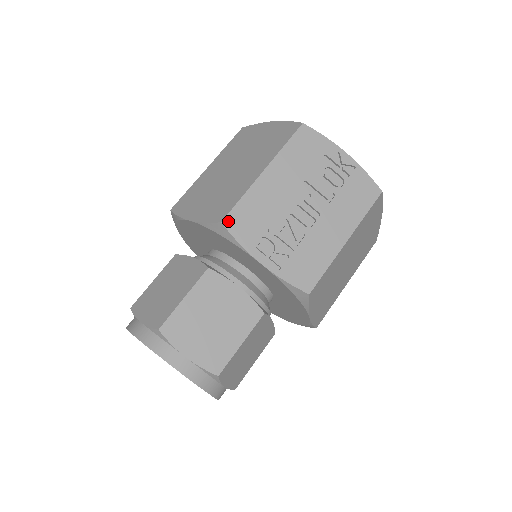
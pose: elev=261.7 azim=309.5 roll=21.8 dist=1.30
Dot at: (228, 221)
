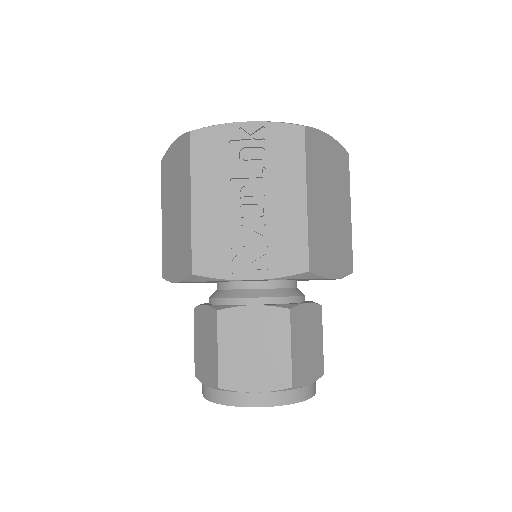
Dot at: (196, 269)
